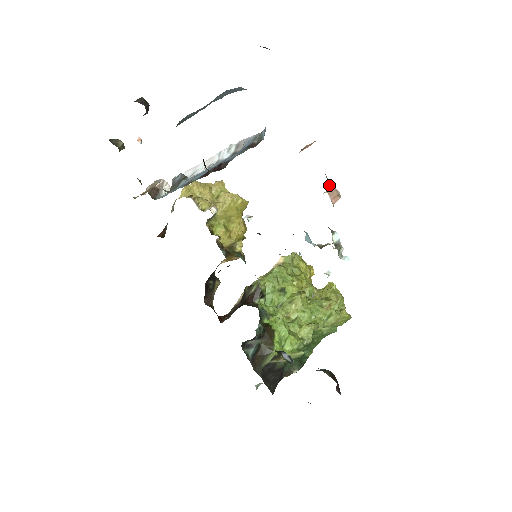
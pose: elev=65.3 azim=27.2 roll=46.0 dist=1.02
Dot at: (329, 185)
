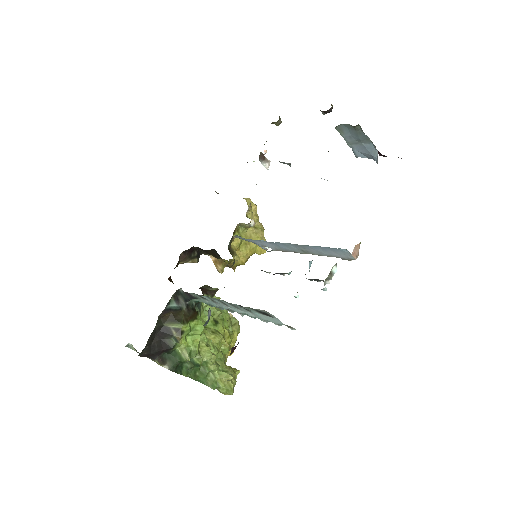
Dot at: (359, 244)
